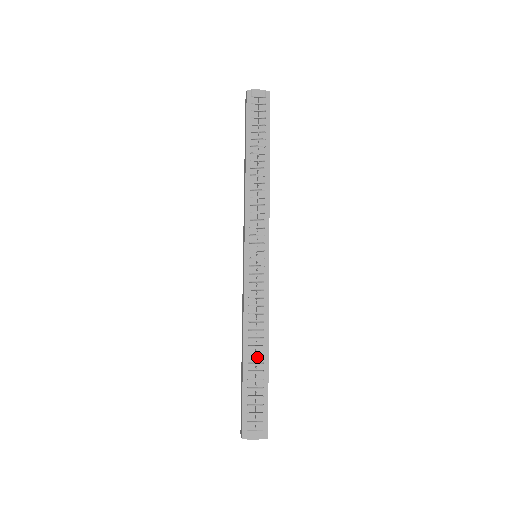
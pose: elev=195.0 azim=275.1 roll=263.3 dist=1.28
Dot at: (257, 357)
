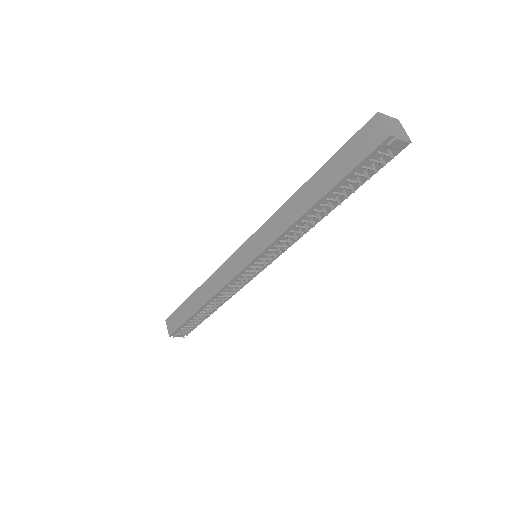
Dot at: (209, 309)
